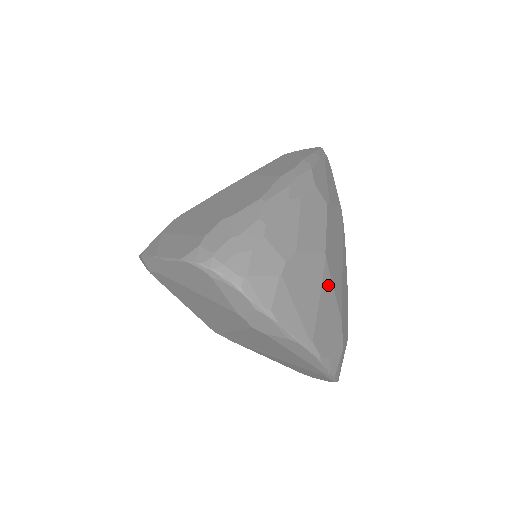
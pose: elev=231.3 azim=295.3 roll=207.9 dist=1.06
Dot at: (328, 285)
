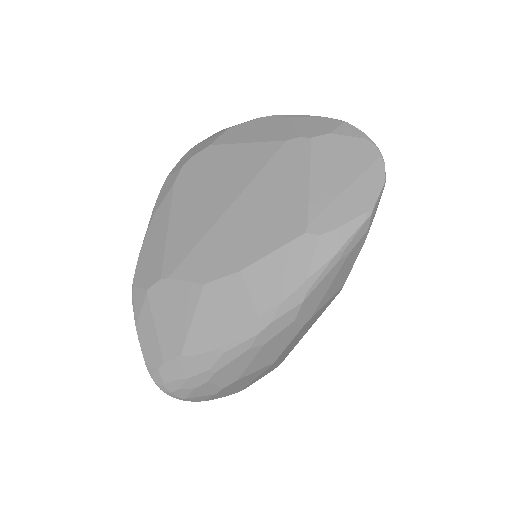
Dot at: (271, 367)
